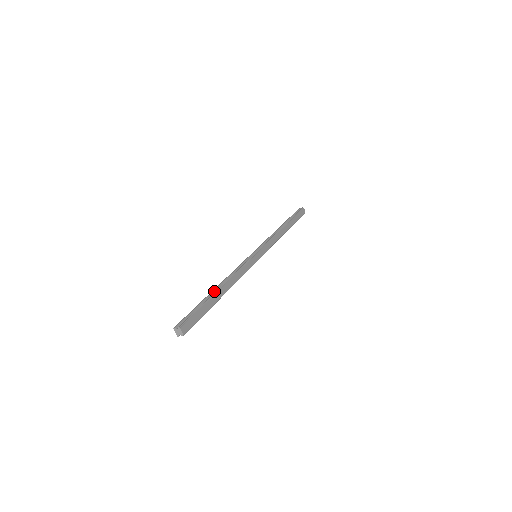
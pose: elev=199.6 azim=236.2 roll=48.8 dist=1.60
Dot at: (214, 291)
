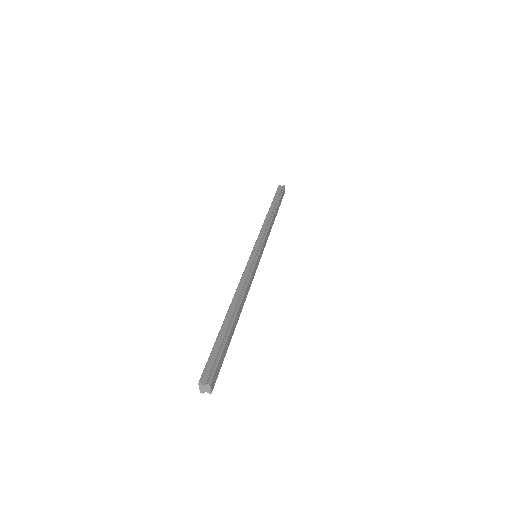
Dot at: (229, 315)
